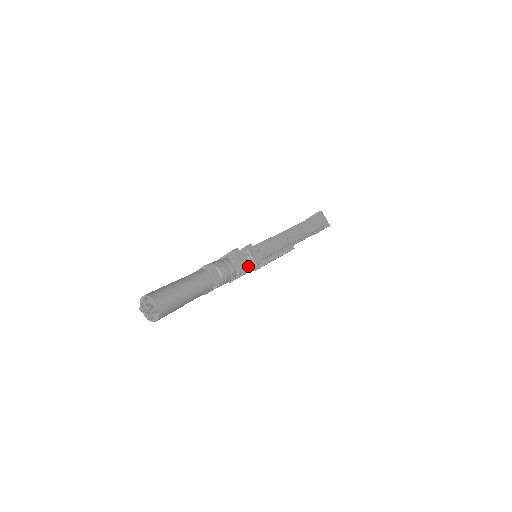
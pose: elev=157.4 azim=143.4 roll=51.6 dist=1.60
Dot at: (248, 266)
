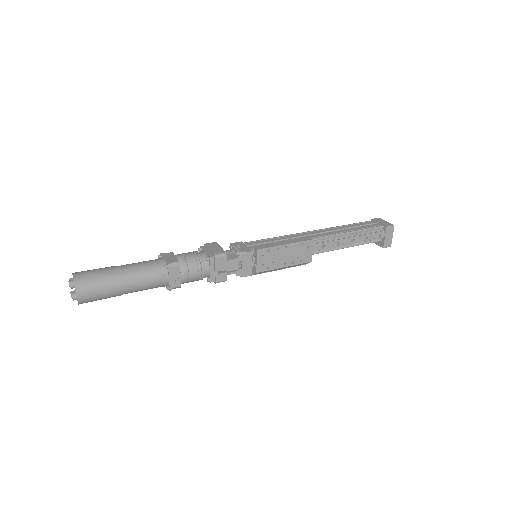
Dot at: (223, 251)
